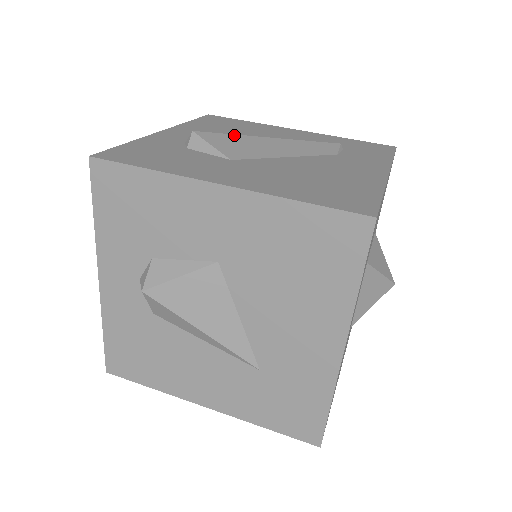
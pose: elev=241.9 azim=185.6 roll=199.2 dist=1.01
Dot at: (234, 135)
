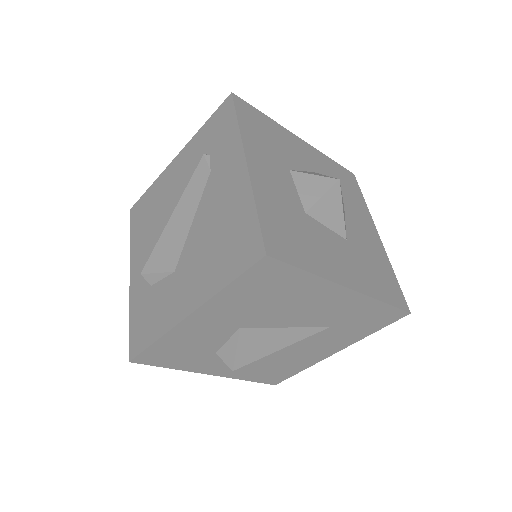
Dot at: (157, 245)
